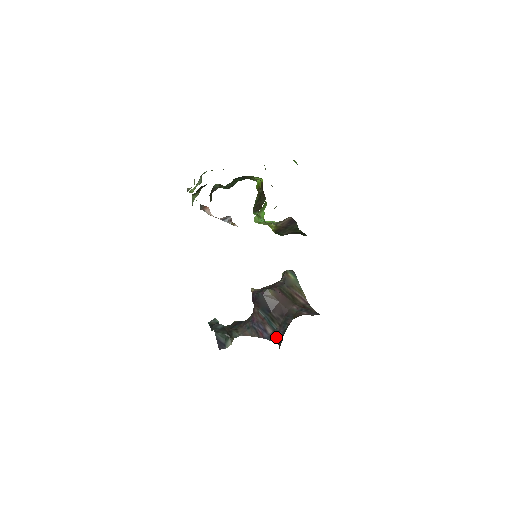
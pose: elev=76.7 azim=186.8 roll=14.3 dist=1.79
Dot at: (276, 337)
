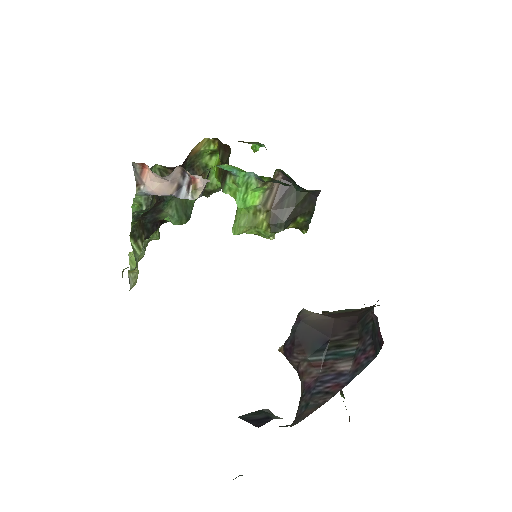
Dot at: (365, 356)
